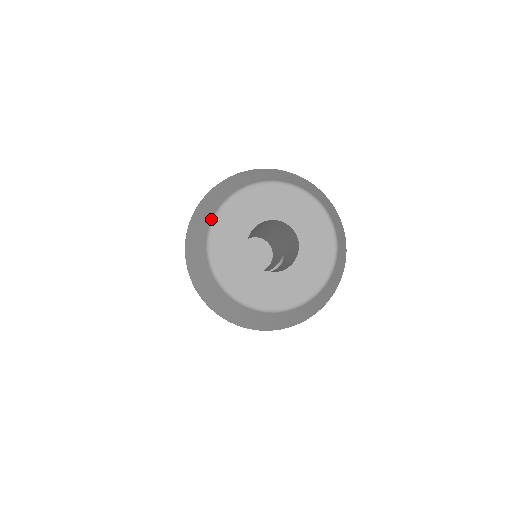
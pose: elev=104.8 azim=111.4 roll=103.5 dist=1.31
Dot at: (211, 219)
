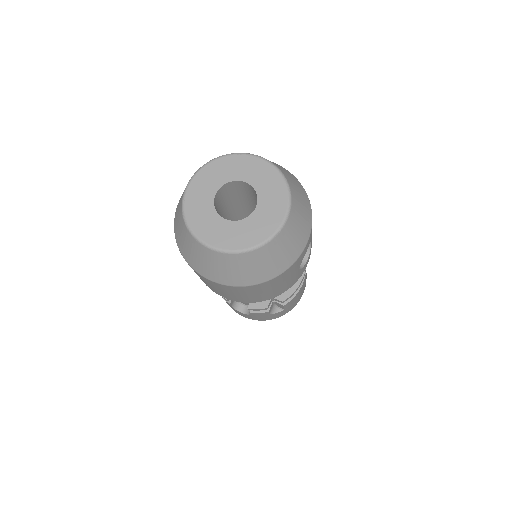
Dot at: (184, 223)
